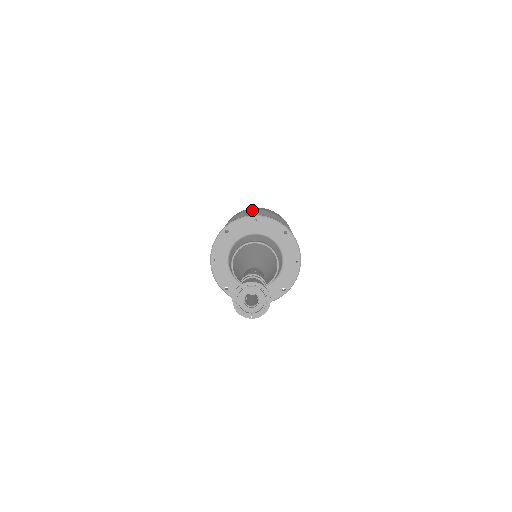
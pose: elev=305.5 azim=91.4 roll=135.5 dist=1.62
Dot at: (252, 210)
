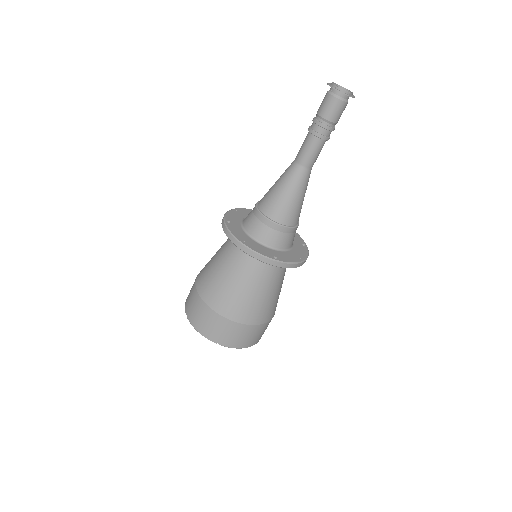
Dot at: occluded
